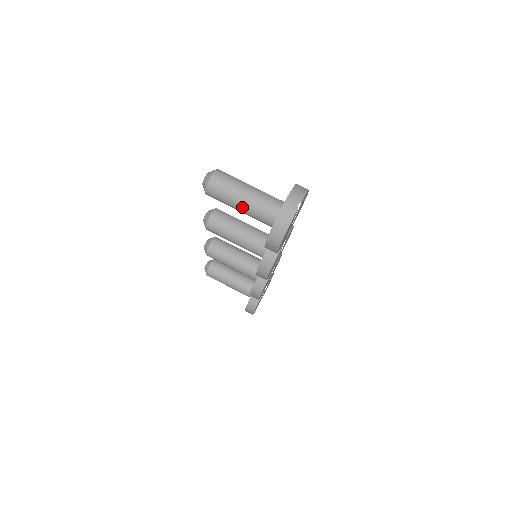
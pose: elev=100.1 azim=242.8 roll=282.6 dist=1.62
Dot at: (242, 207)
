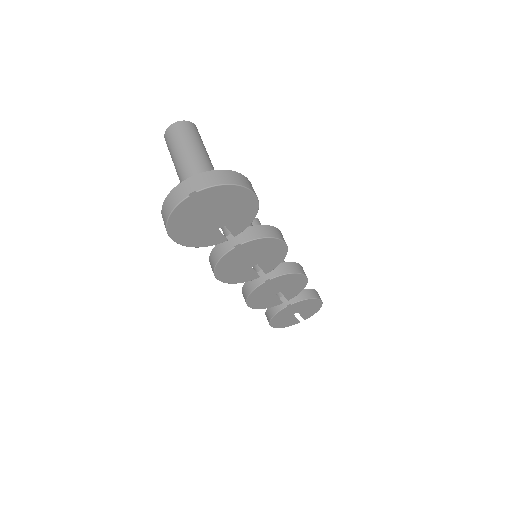
Dot at: (177, 173)
